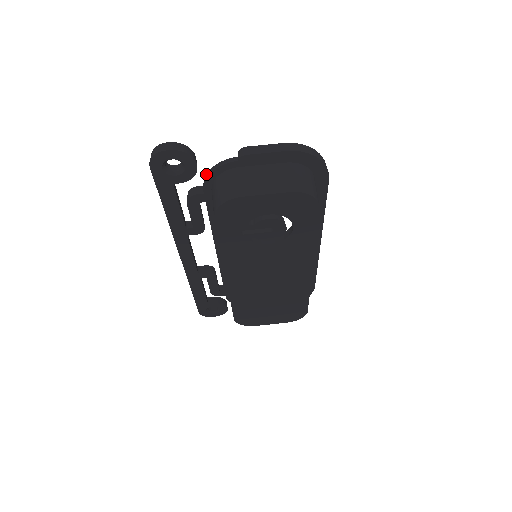
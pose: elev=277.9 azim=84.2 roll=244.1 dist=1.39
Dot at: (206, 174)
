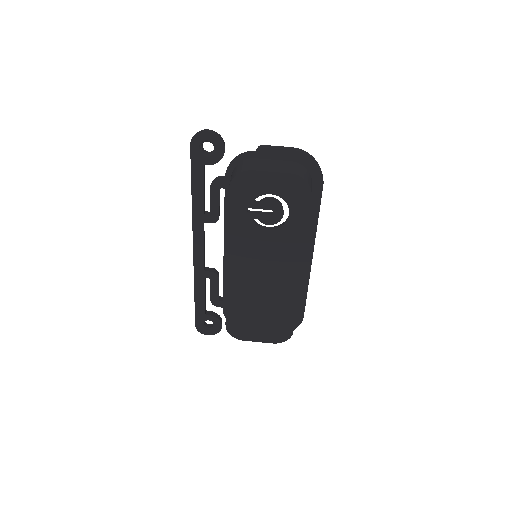
Dot at: (230, 163)
